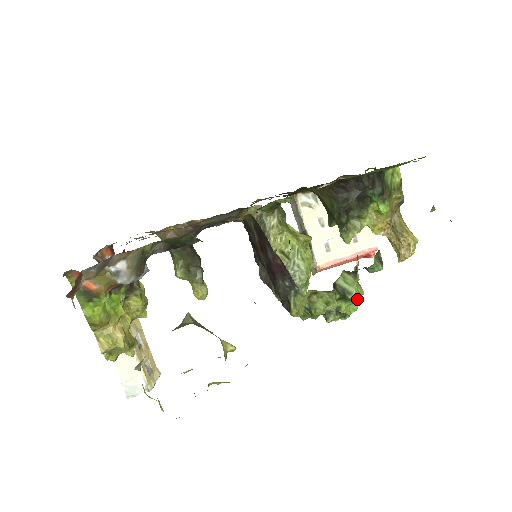
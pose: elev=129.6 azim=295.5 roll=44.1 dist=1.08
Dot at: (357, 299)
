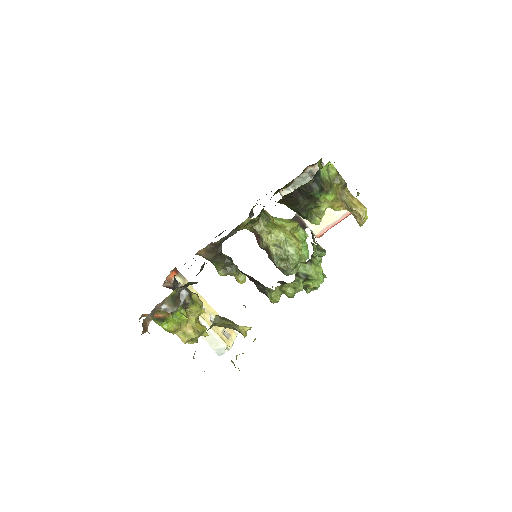
Dot at: (316, 278)
